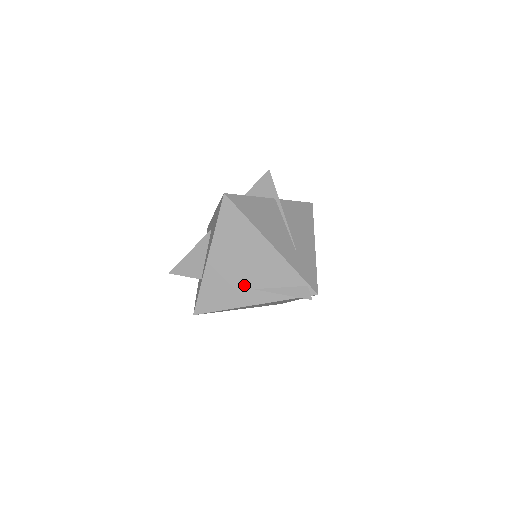
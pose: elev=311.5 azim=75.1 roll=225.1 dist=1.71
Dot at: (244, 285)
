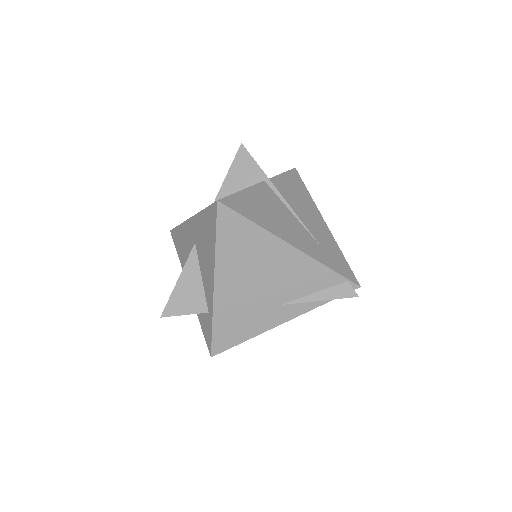
Dot at: (269, 304)
